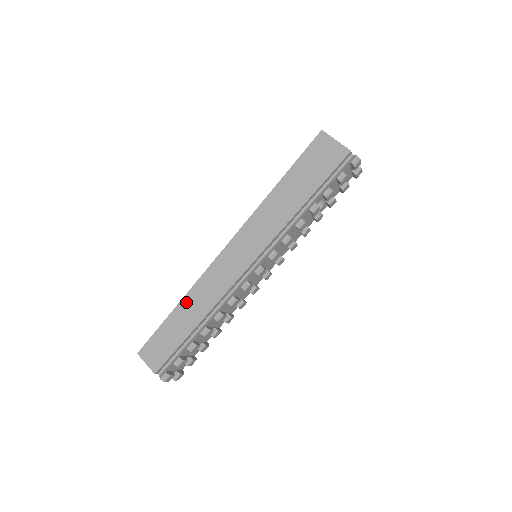
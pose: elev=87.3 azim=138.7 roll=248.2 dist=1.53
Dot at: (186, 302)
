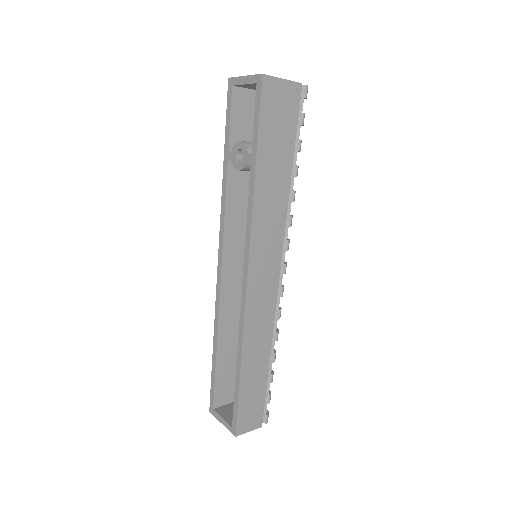
Dot at: (247, 358)
